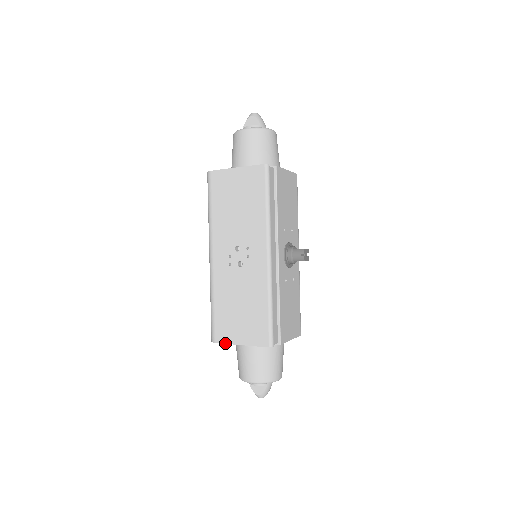
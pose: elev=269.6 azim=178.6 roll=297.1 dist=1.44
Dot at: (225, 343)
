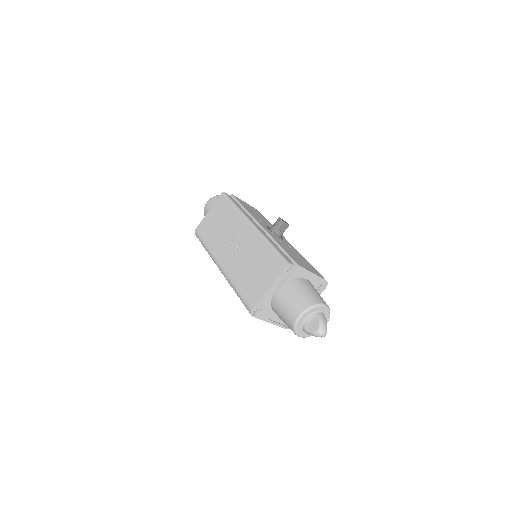
Dot at: (258, 300)
